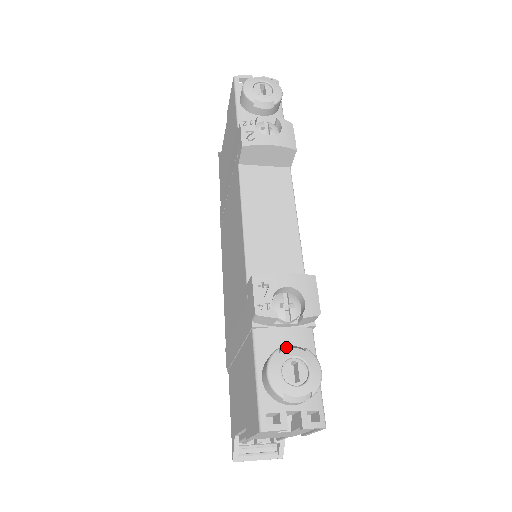
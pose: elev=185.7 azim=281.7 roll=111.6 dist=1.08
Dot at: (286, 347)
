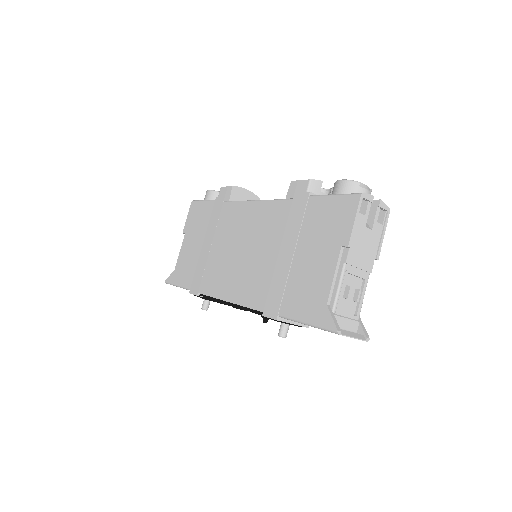
Dot at: occluded
